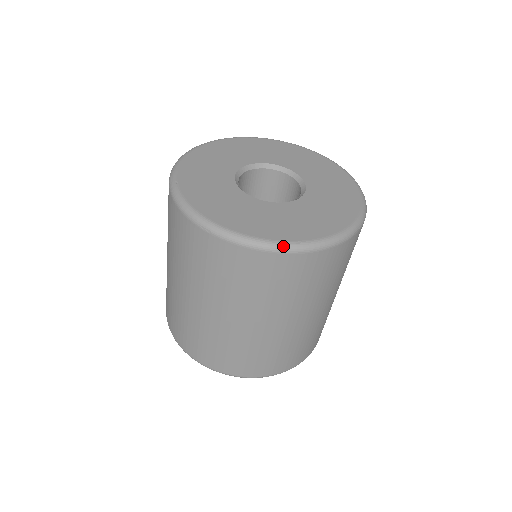
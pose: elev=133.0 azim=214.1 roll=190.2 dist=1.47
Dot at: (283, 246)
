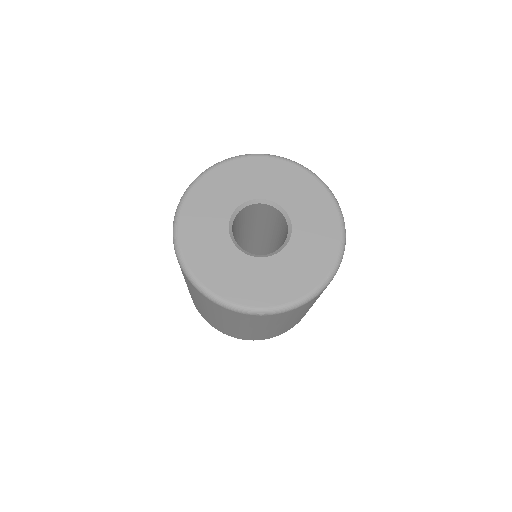
Dot at: (319, 290)
